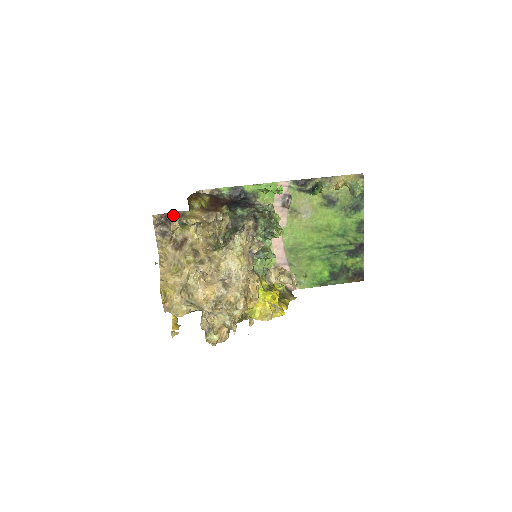
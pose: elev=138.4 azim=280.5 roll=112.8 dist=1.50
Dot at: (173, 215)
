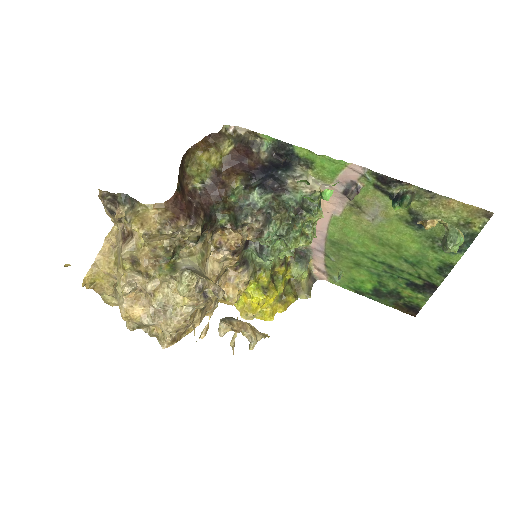
Dot at: (123, 199)
